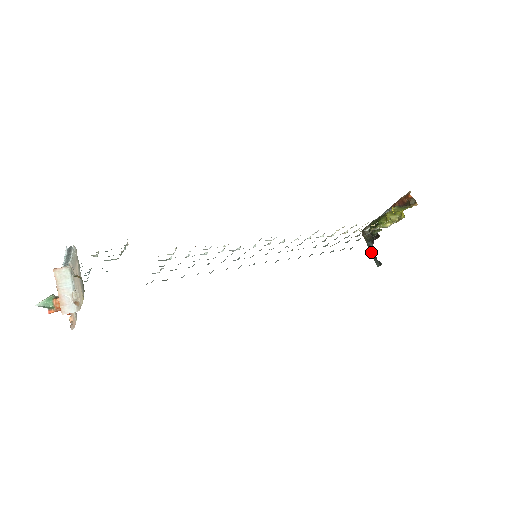
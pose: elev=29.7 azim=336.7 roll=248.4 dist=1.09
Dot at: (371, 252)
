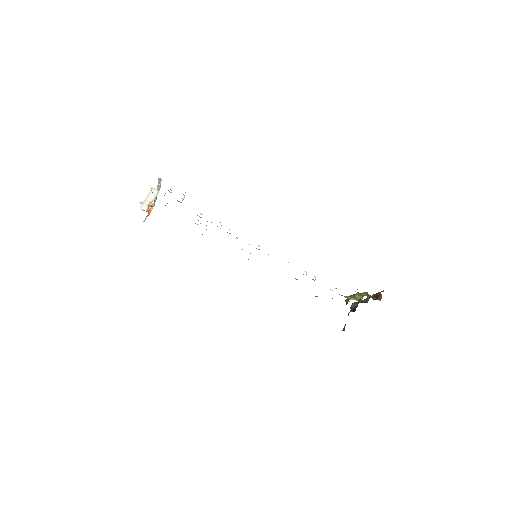
Dot at: occluded
